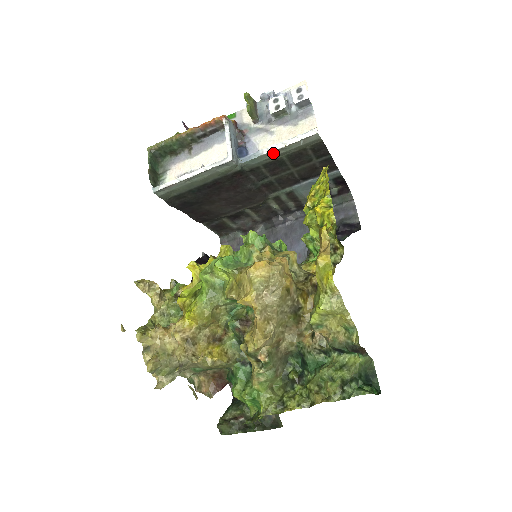
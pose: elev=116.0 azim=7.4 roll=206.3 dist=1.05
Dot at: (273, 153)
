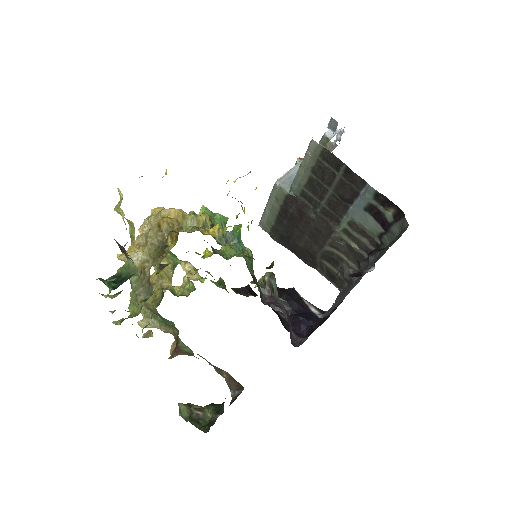
Dot at: (301, 171)
